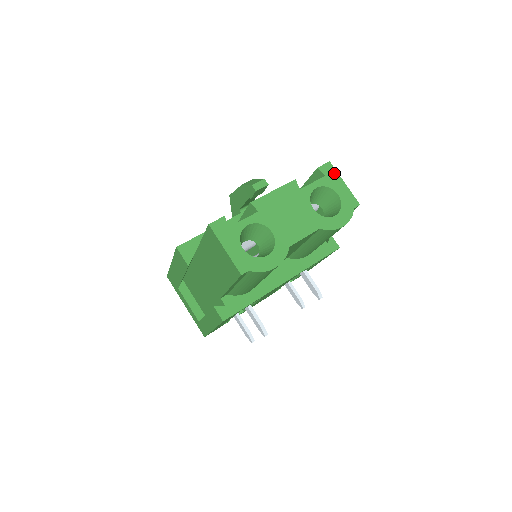
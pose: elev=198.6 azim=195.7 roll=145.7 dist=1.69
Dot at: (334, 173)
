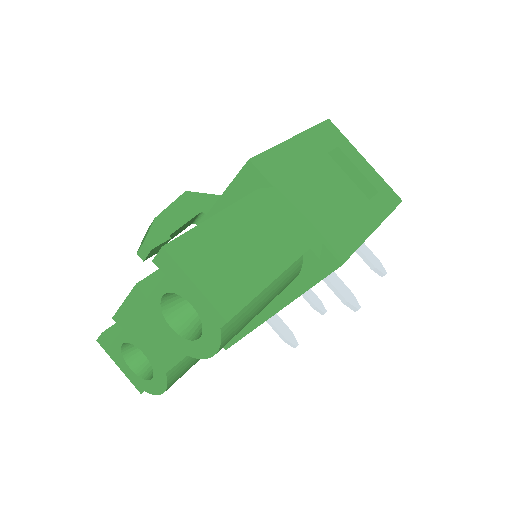
Dot at: (175, 268)
